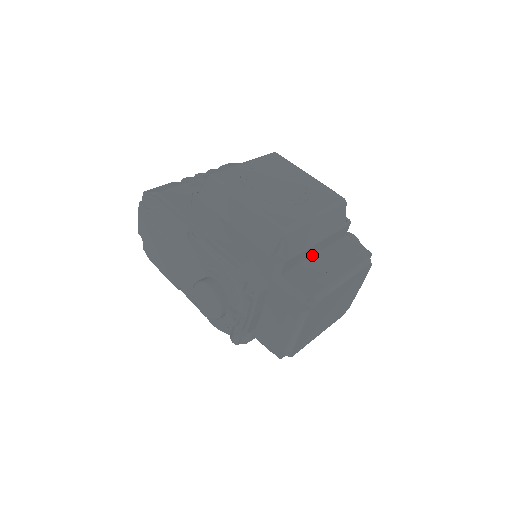
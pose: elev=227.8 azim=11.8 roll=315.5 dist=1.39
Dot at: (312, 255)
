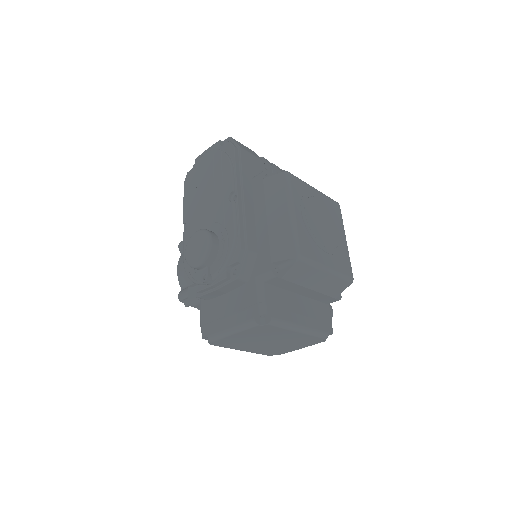
Dot at: (296, 292)
